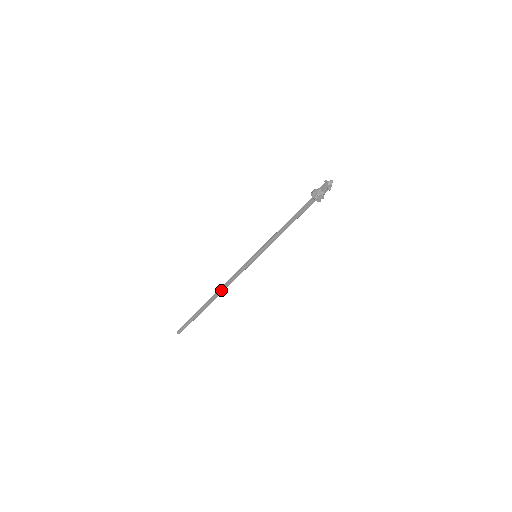
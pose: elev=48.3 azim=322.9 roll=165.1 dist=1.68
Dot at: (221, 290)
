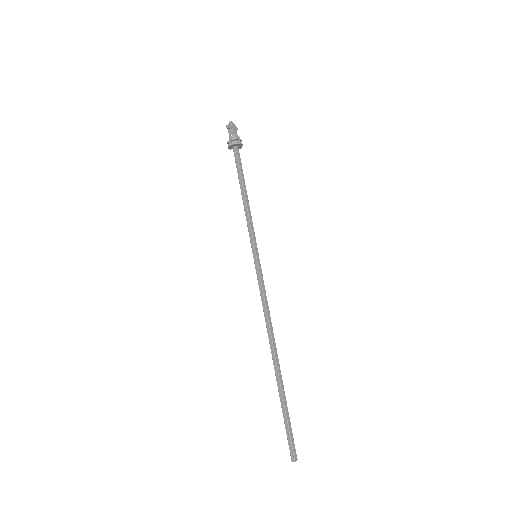
Dot at: (268, 335)
